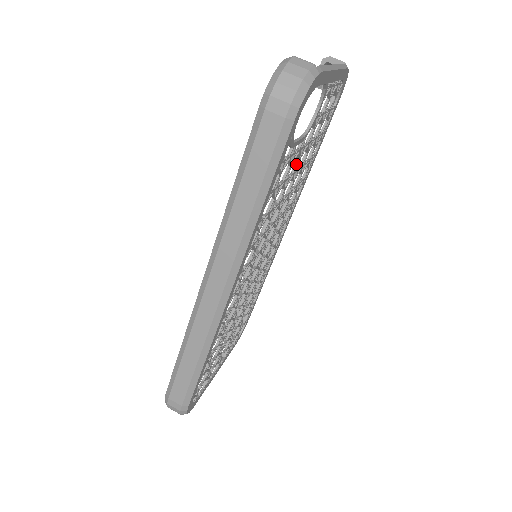
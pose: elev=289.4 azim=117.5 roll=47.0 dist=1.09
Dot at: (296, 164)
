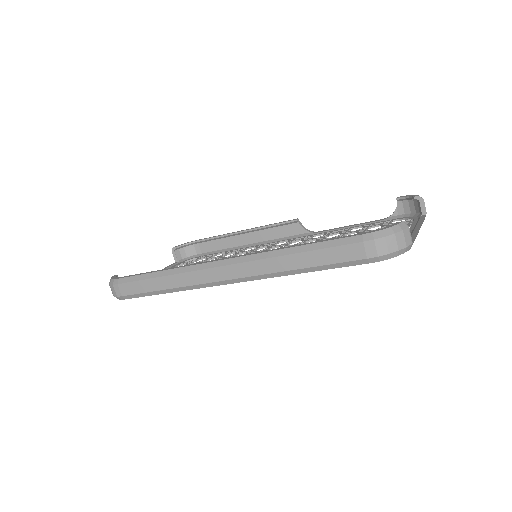
Dot at: occluded
